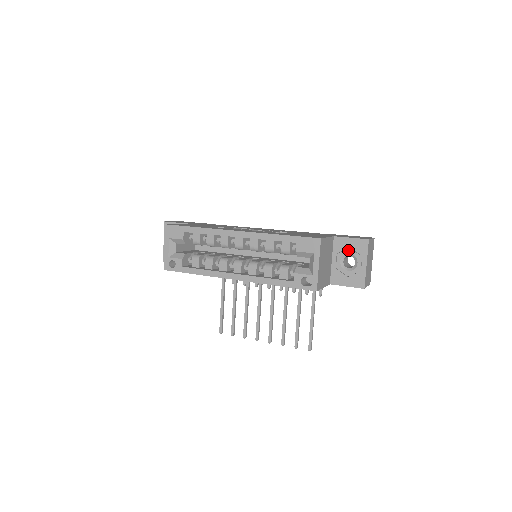
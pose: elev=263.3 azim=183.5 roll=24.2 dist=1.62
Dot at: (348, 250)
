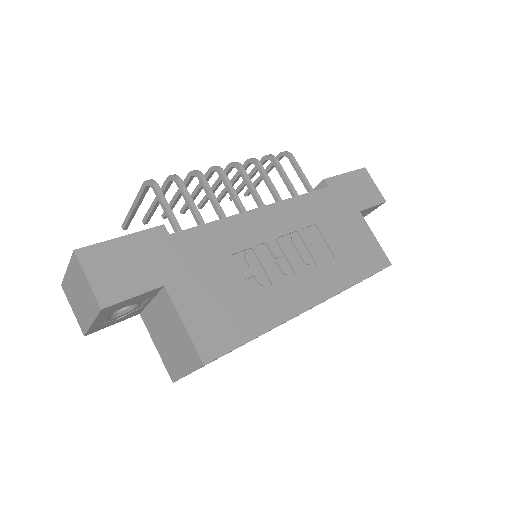
Dot at: occluded
